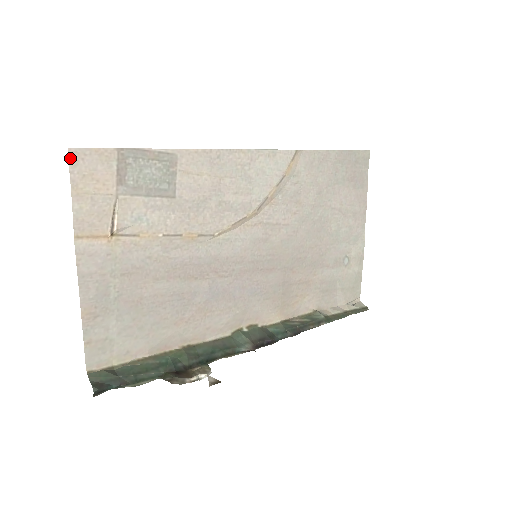
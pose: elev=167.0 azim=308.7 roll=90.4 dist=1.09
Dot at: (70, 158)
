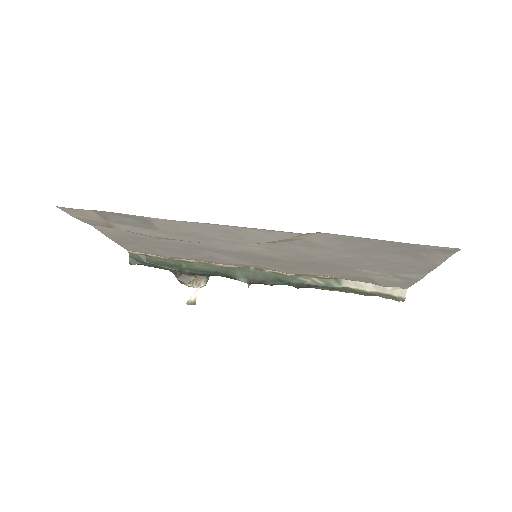
Dot at: (60, 208)
